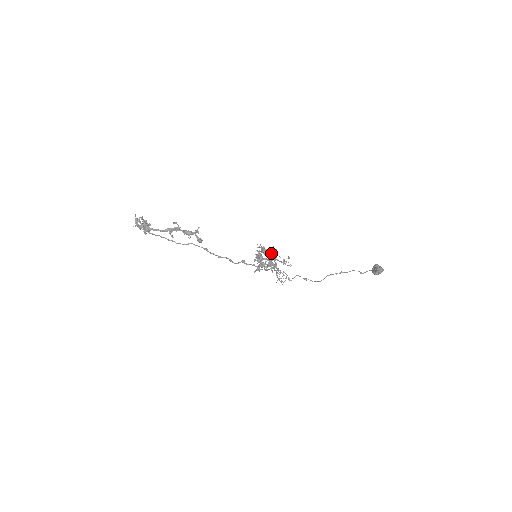
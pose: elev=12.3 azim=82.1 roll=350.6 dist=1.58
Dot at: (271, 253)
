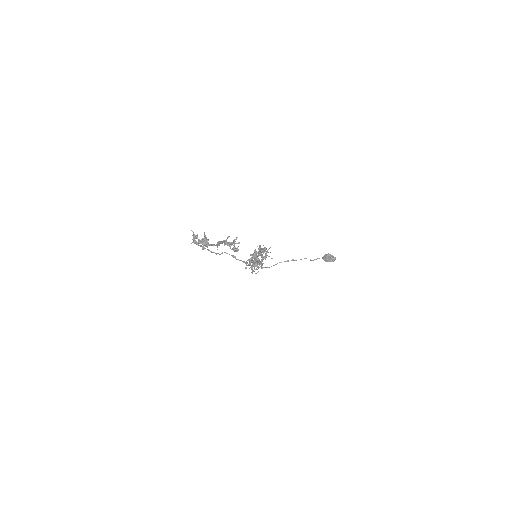
Dot at: occluded
